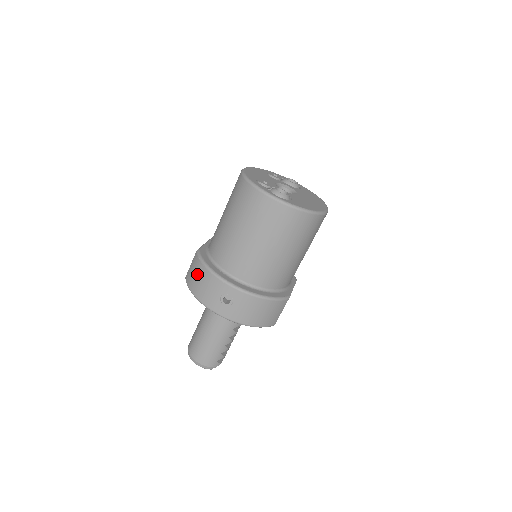
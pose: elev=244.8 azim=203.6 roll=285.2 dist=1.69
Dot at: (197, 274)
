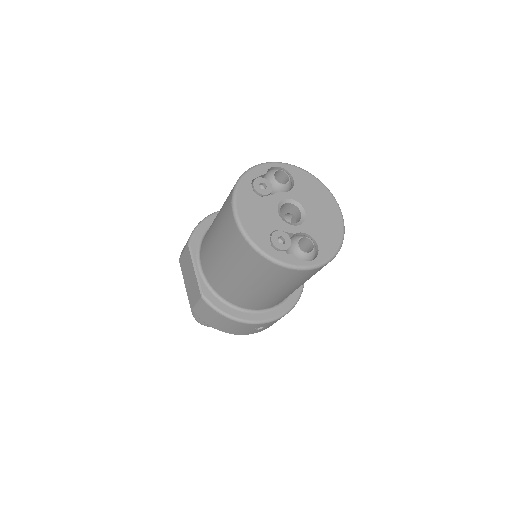
Dot at: (217, 320)
